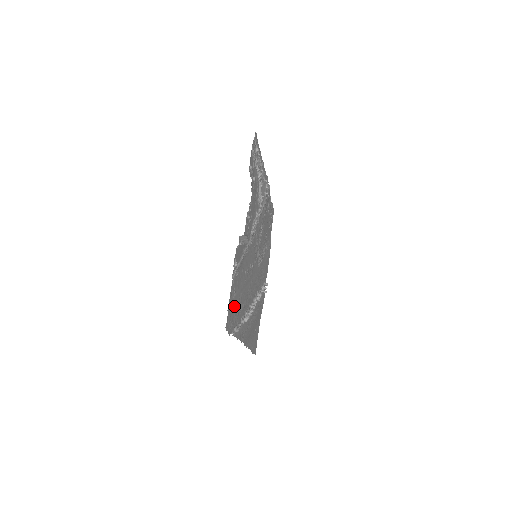
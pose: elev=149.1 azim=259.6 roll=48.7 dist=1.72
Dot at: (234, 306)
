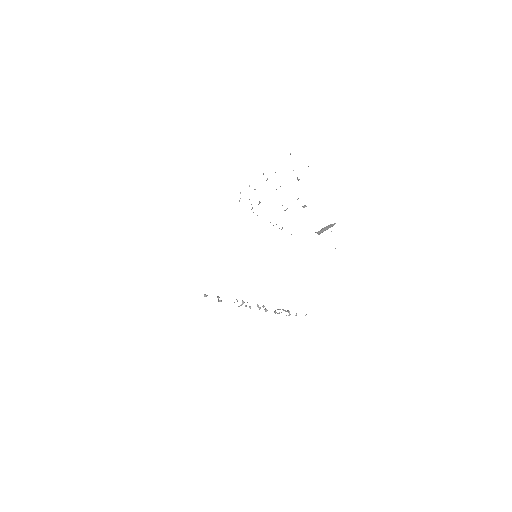
Dot at: occluded
